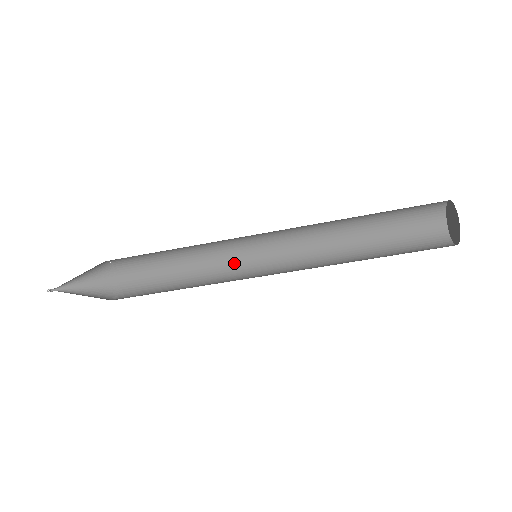
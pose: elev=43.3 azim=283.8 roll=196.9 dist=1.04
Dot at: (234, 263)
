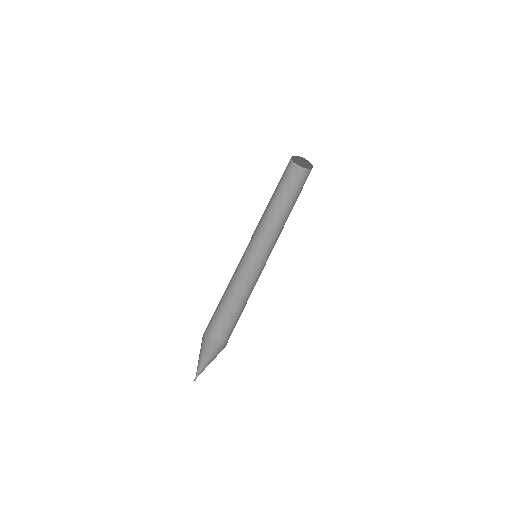
Dot at: occluded
